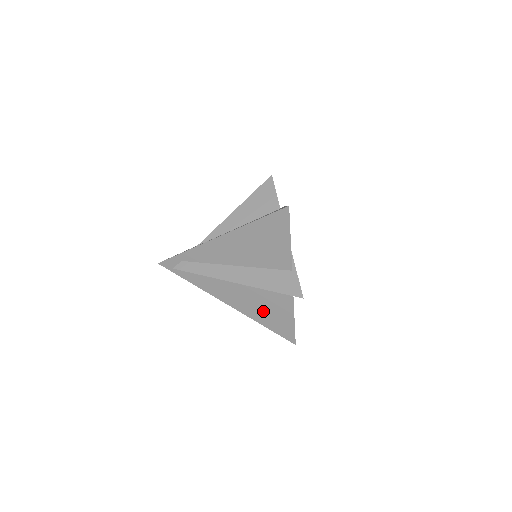
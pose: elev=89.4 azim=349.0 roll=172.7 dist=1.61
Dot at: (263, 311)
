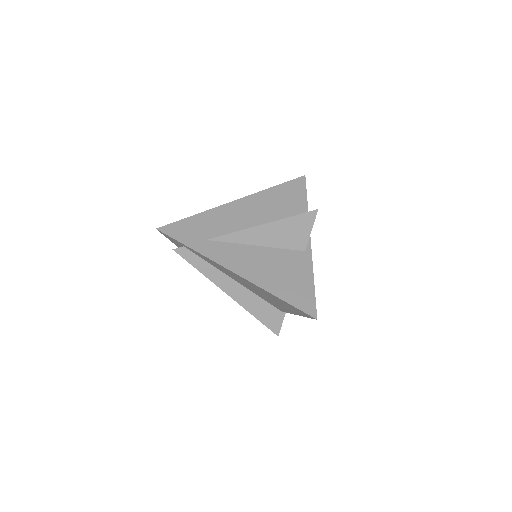
Dot at: occluded
